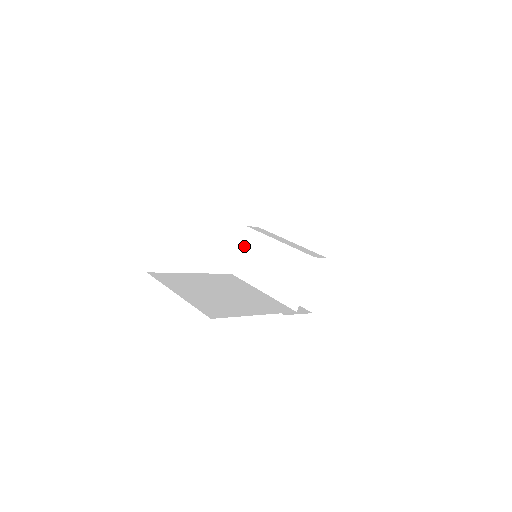
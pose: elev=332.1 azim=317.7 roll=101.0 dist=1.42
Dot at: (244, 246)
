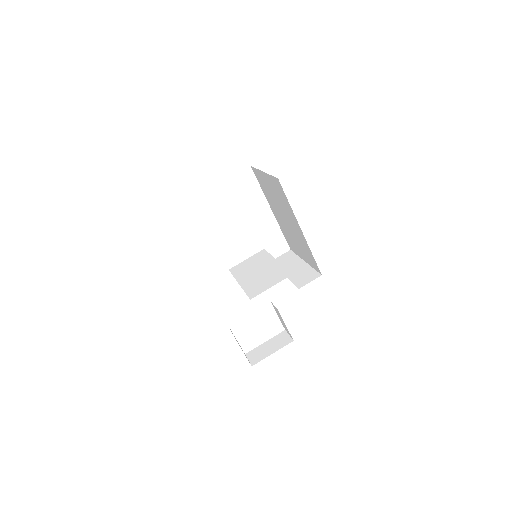
Dot at: (252, 258)
